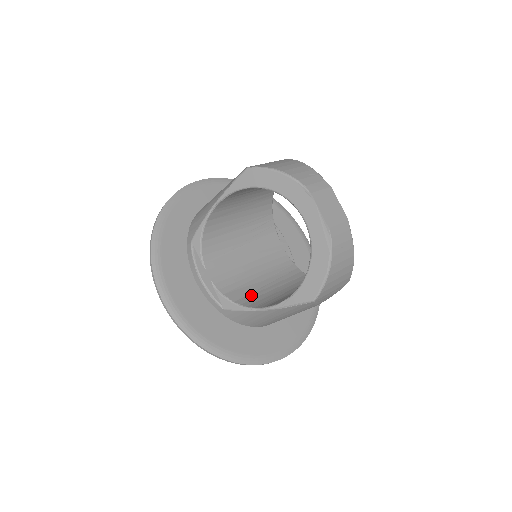
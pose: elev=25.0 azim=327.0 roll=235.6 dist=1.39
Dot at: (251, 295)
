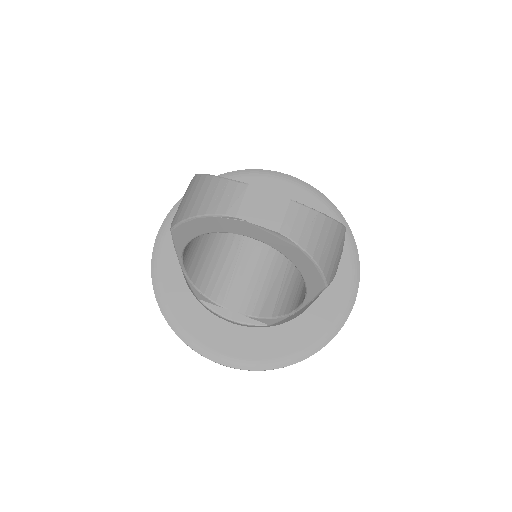
Dot at: (280, 296)
